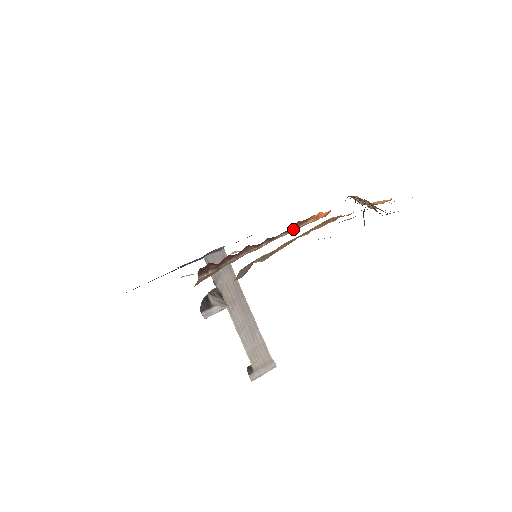
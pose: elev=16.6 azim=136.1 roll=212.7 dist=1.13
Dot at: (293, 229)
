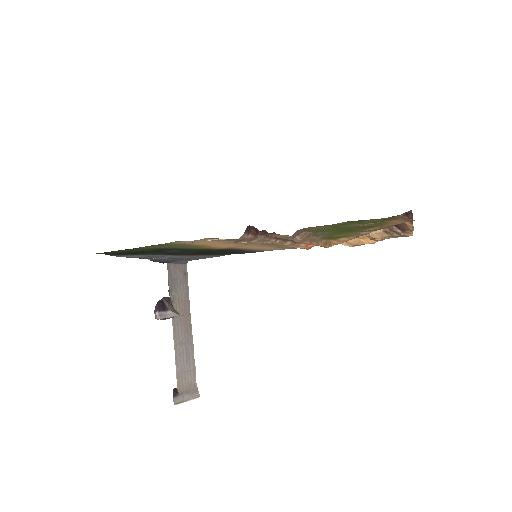
Dot at: (294, 243)
